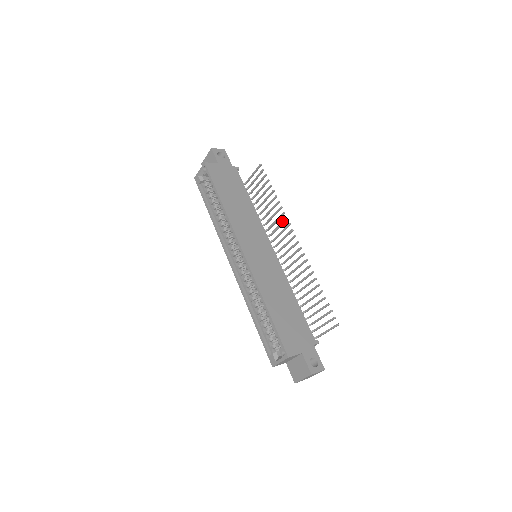
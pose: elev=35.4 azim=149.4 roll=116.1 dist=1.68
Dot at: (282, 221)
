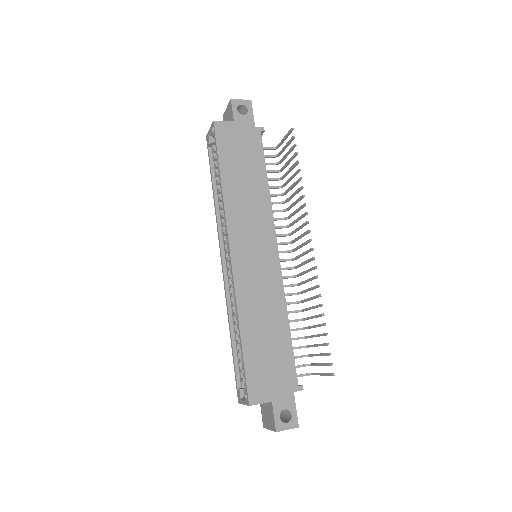
Dot at: occluded
